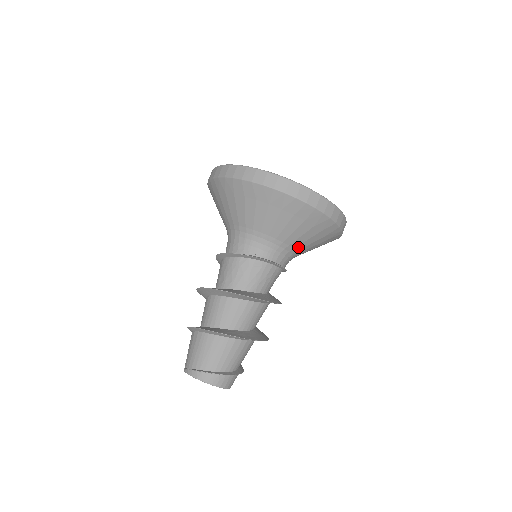
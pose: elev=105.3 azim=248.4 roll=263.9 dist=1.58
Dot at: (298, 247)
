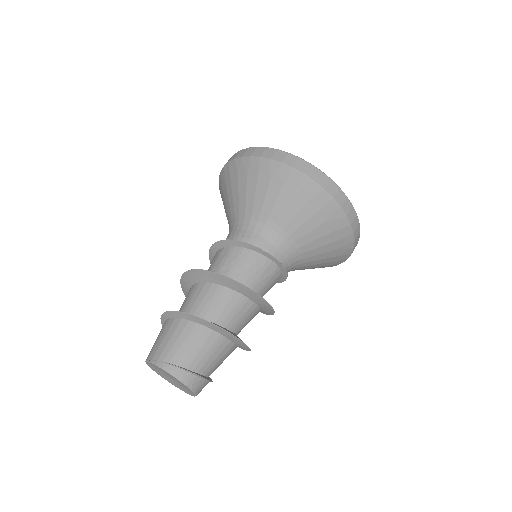
Dot at: (307, 263)
